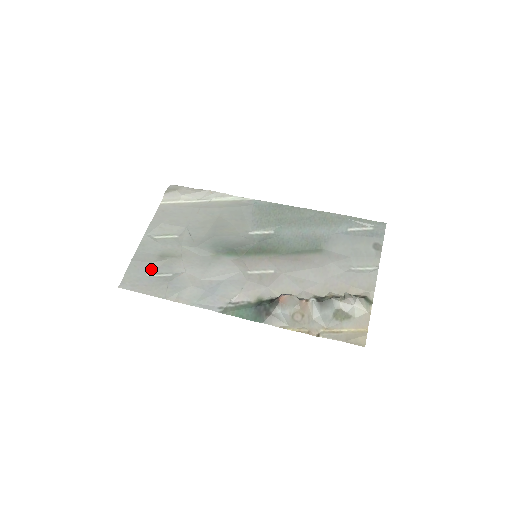
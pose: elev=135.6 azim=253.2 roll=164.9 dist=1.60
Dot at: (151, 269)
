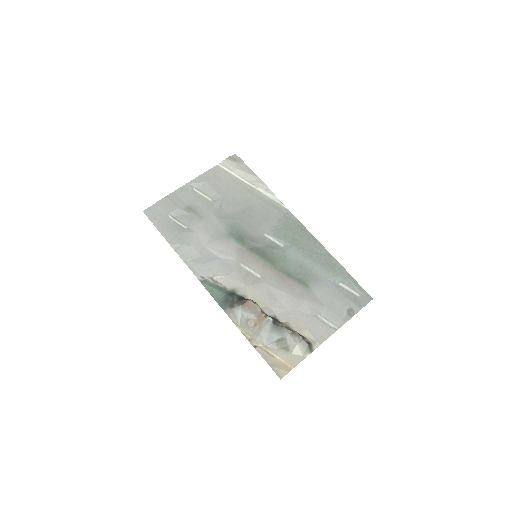
Dot at: (175, 213)
